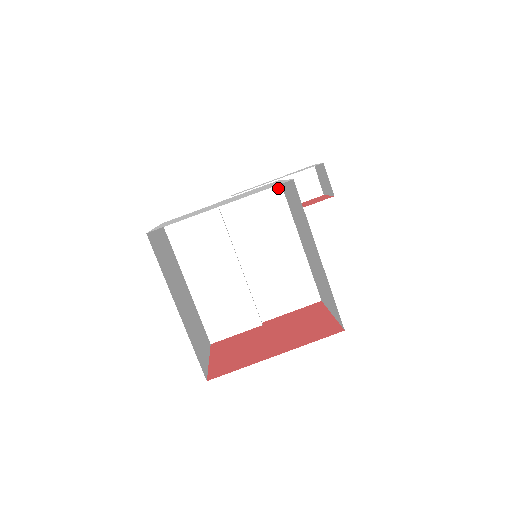
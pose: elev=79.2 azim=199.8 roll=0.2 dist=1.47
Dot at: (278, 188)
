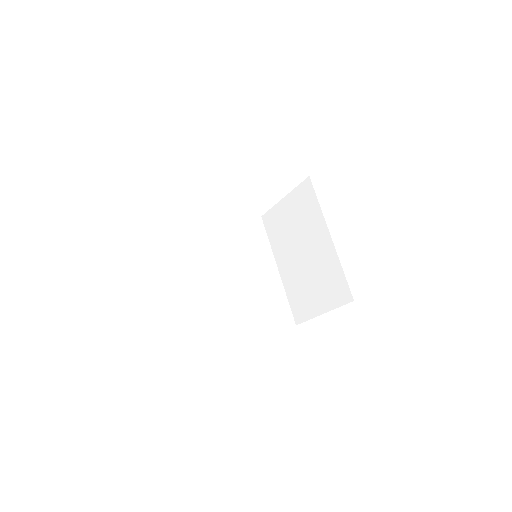
Dot at: (260, 222)
